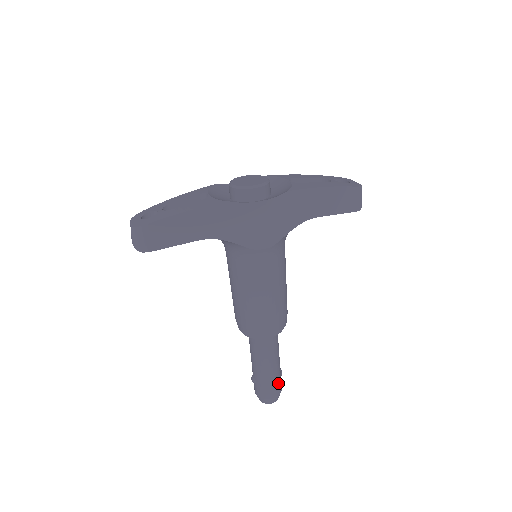
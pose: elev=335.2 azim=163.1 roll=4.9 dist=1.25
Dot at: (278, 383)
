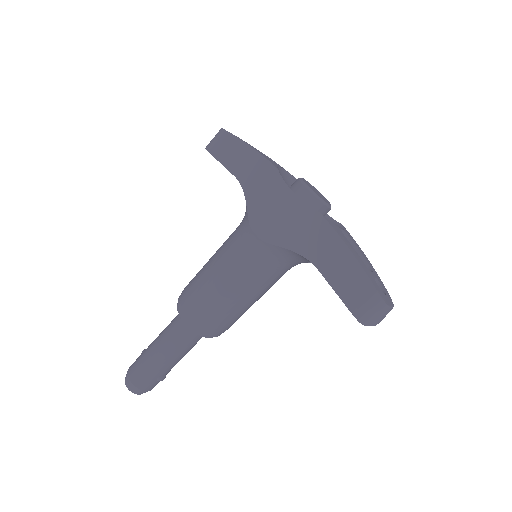
Dot at: (147, 376)
